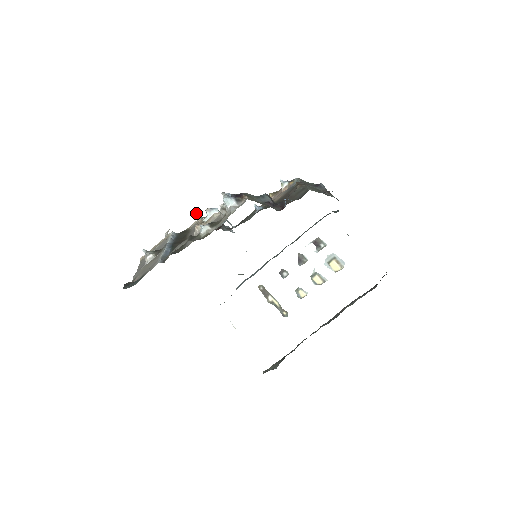
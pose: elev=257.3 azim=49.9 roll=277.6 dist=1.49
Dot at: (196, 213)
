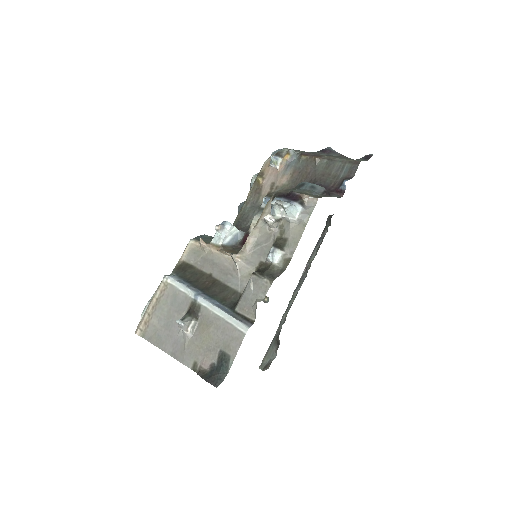
Dot at: (201, 238)
